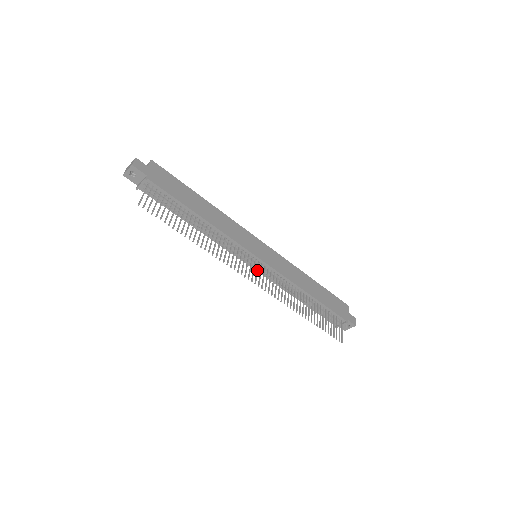
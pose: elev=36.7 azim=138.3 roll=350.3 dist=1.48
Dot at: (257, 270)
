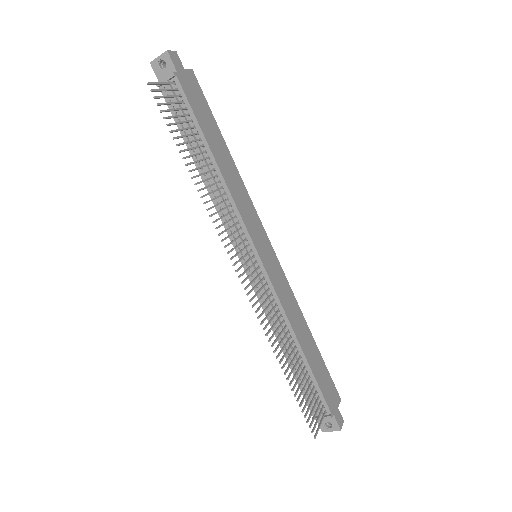
Dot at: (250, 266)
